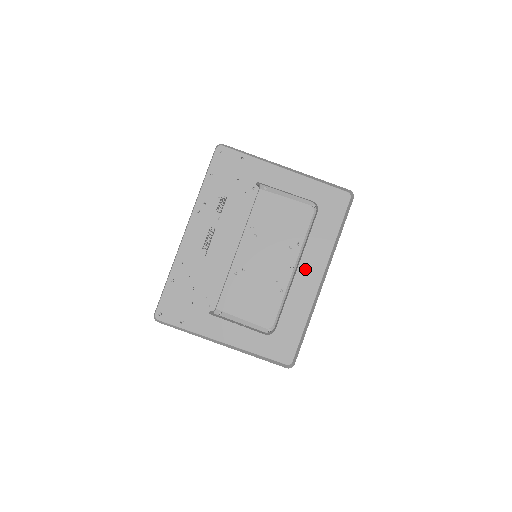
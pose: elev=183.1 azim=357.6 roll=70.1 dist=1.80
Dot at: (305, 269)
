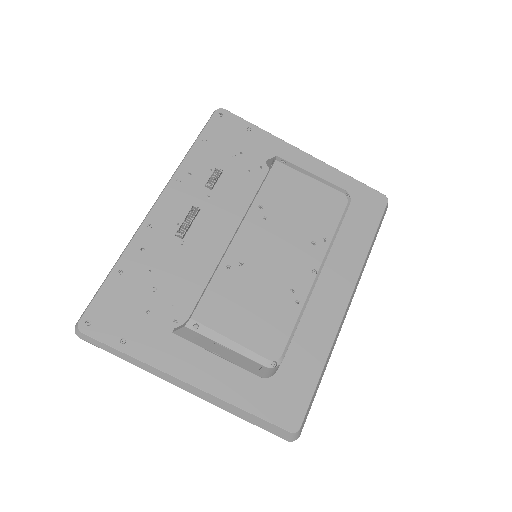
Dot at: (326, 284)
